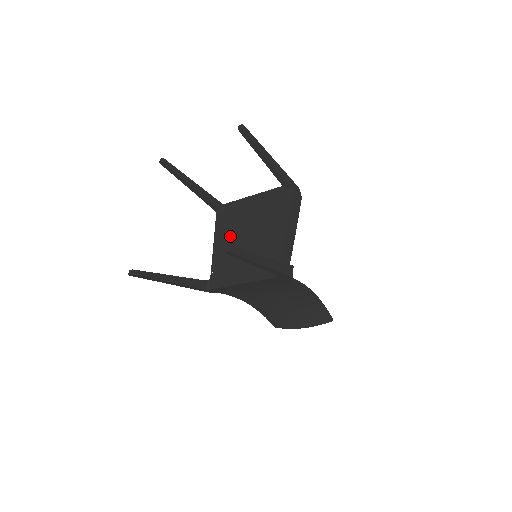
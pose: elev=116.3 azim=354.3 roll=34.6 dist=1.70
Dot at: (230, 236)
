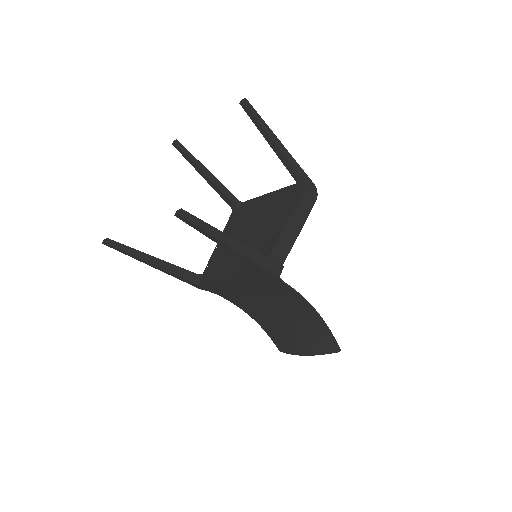
Dot at: (235, 232)
